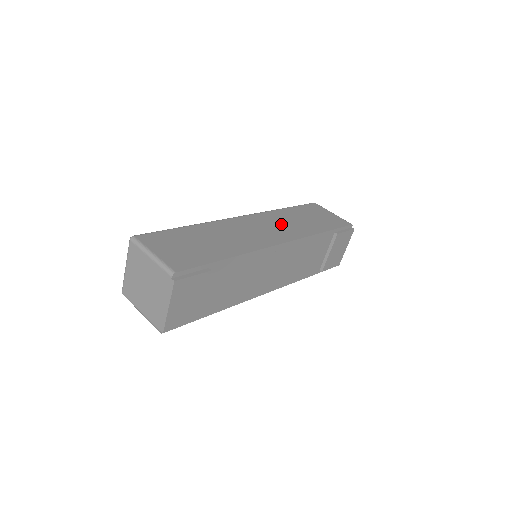
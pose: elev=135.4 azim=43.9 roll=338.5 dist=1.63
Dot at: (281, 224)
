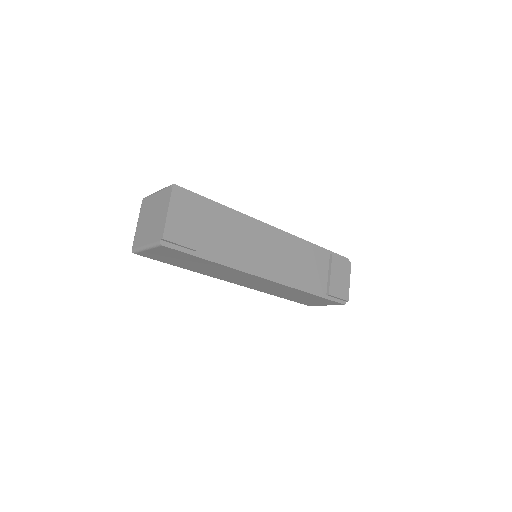
Dot at: occluded
